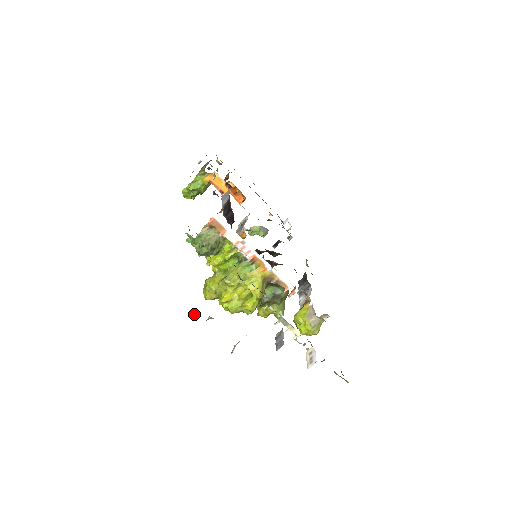
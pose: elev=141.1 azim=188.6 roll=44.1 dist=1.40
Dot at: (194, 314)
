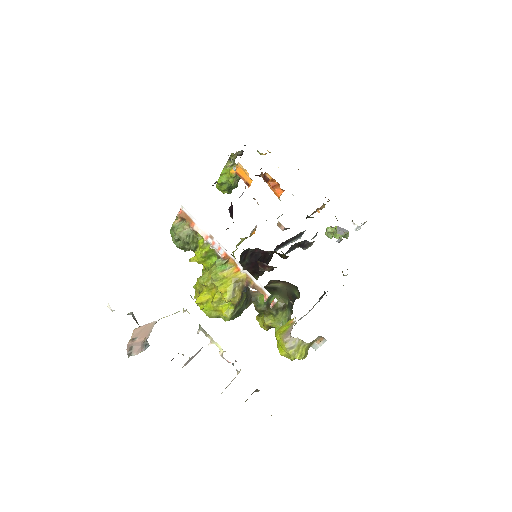
Dot at: (110, 307)
